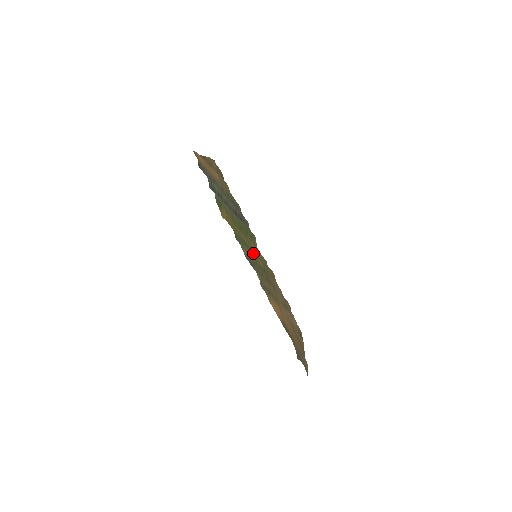
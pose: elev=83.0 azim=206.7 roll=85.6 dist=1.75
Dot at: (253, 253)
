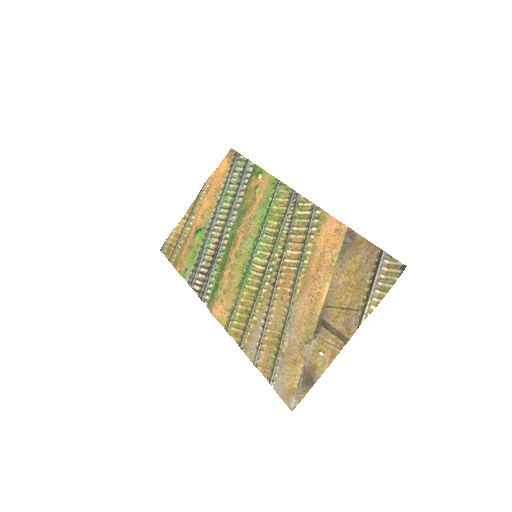
Dot at: (253, 252)
